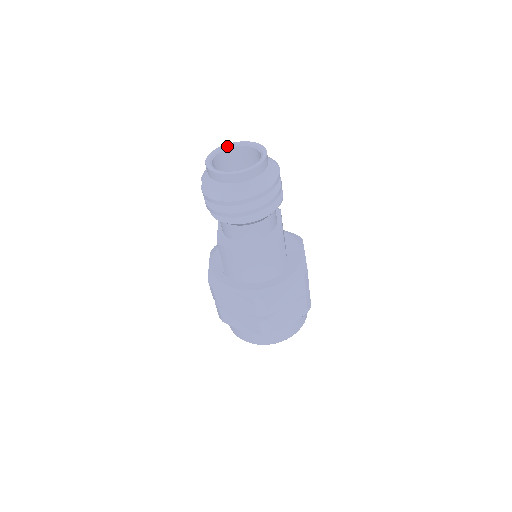
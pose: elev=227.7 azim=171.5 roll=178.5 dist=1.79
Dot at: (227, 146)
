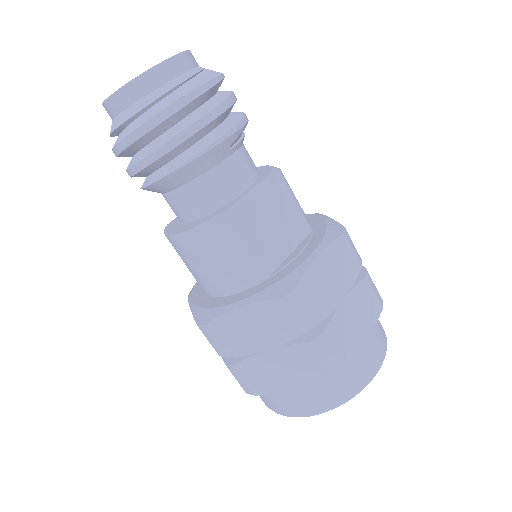
Dot at: occluded
